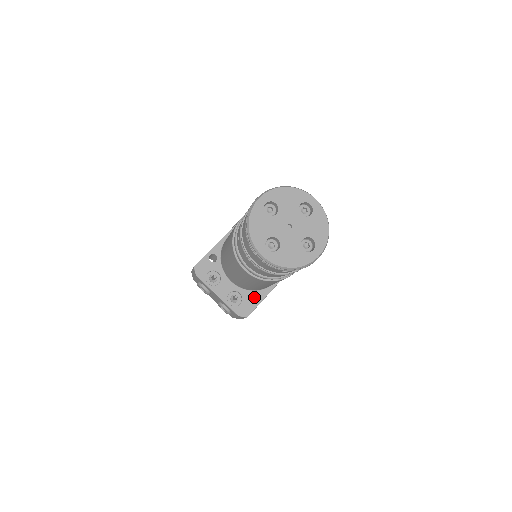
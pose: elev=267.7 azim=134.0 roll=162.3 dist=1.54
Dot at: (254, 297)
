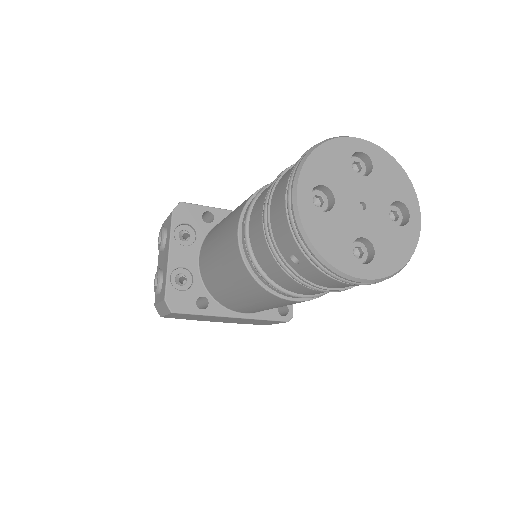
Dot at: (201, 307)
